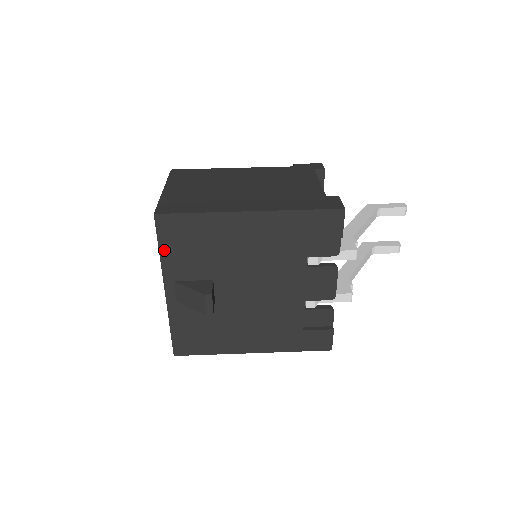
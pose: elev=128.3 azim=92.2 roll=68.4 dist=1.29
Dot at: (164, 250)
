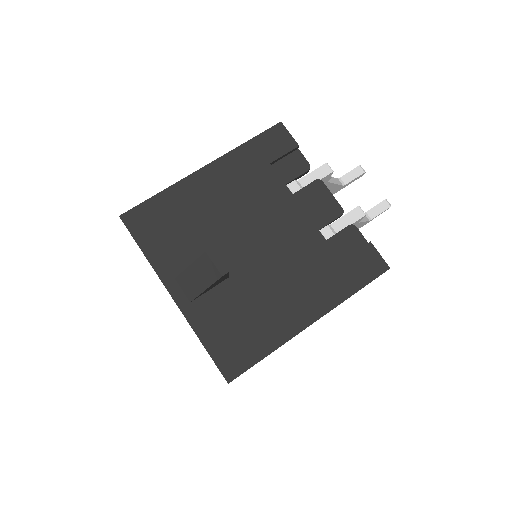
Dot at: (147, 248)
